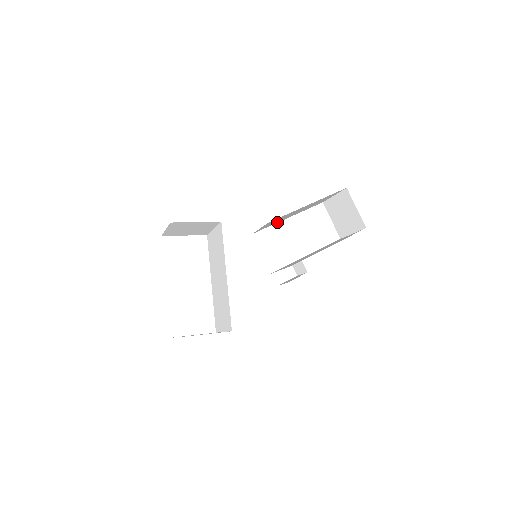
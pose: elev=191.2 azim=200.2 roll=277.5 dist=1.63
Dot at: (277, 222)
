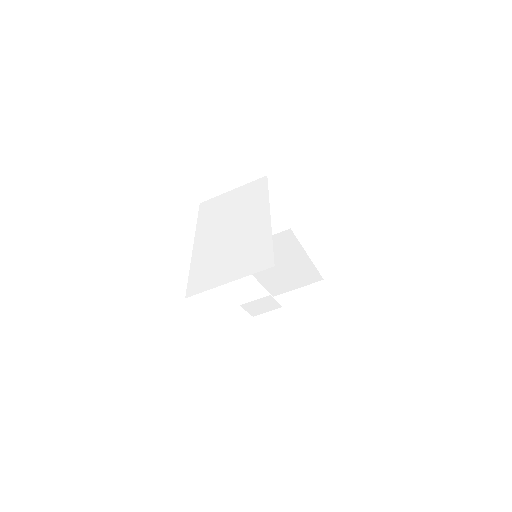
Dot at: occluded
